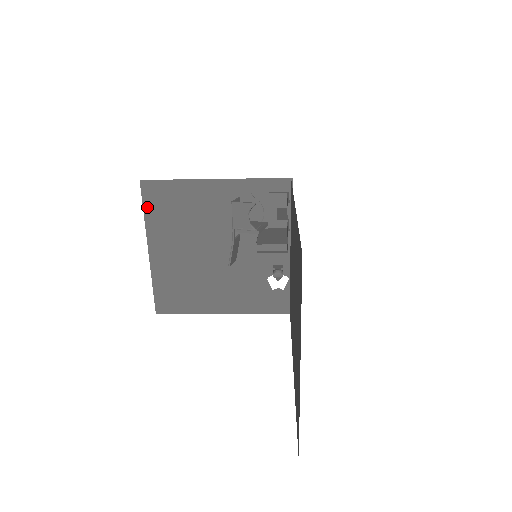
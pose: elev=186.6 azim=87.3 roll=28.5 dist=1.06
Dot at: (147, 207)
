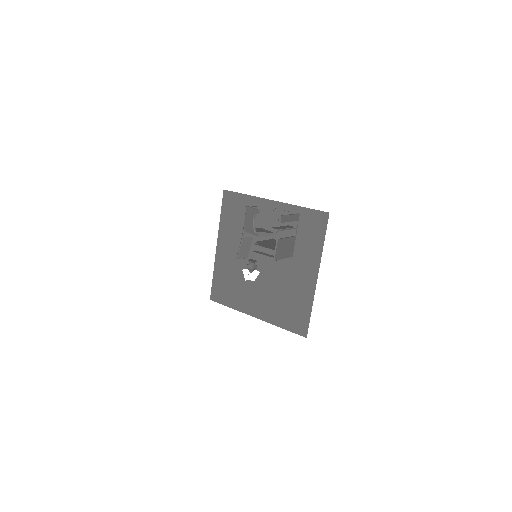
Dot at: (223, 211)
